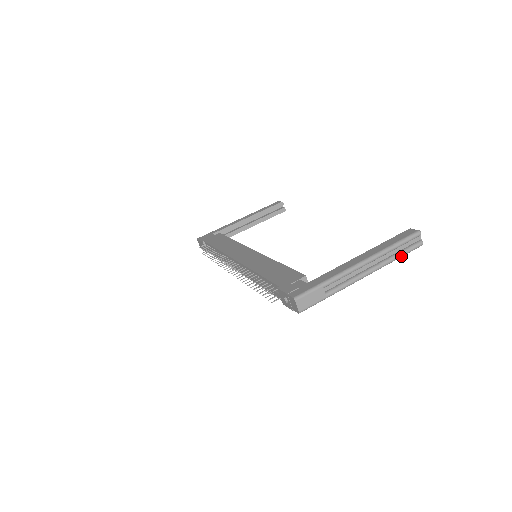
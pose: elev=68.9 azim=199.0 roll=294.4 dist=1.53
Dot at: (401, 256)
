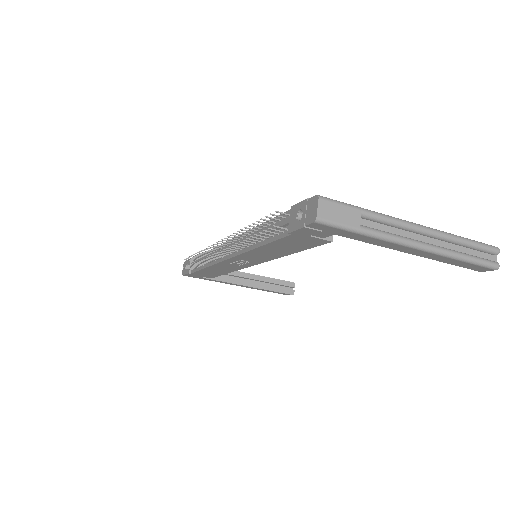
Dot at: (469, 259)
